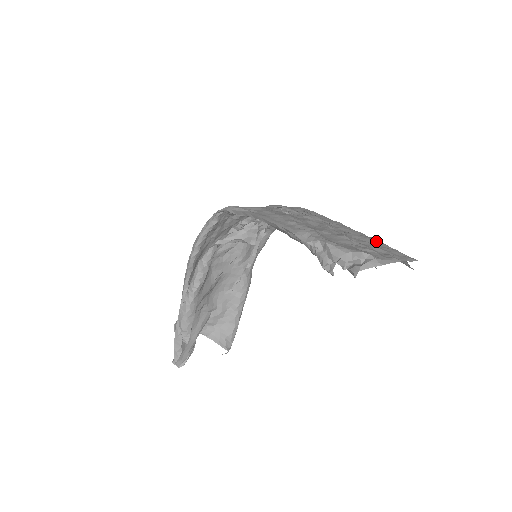
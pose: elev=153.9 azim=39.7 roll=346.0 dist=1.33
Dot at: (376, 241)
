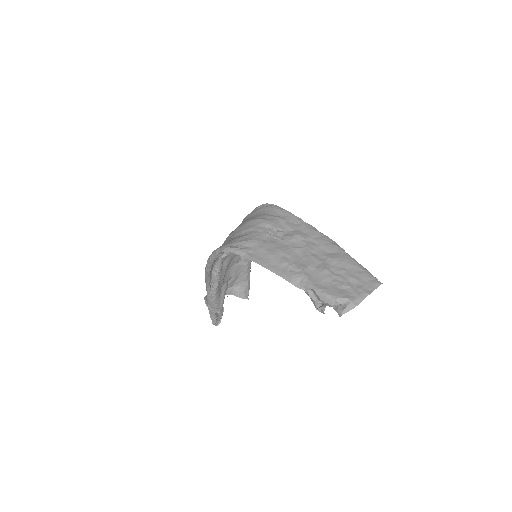
Dot at: (349, 263)
